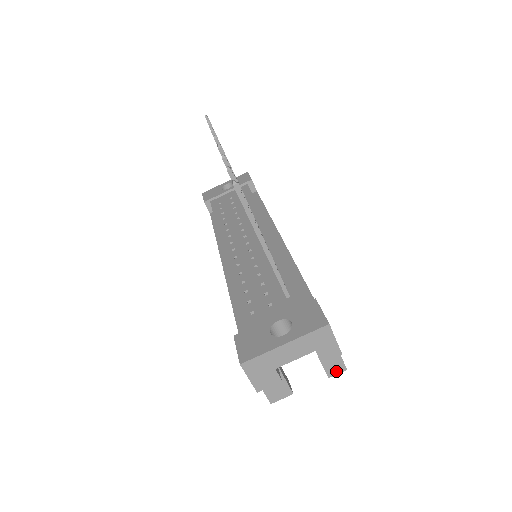
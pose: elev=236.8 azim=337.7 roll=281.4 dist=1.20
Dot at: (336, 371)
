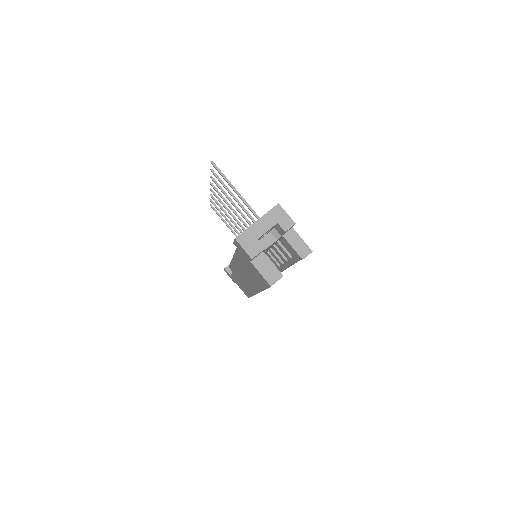
Dot at: (306, 254)
